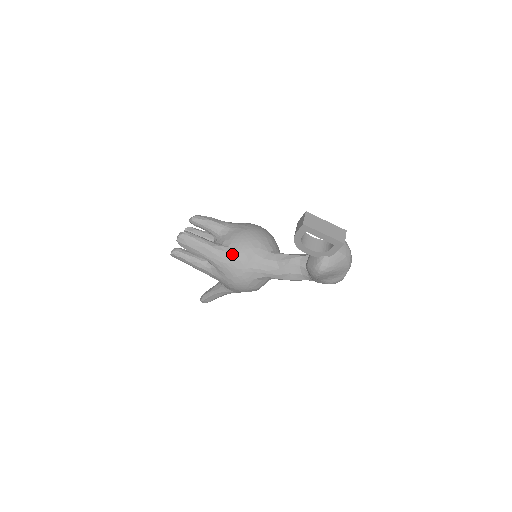
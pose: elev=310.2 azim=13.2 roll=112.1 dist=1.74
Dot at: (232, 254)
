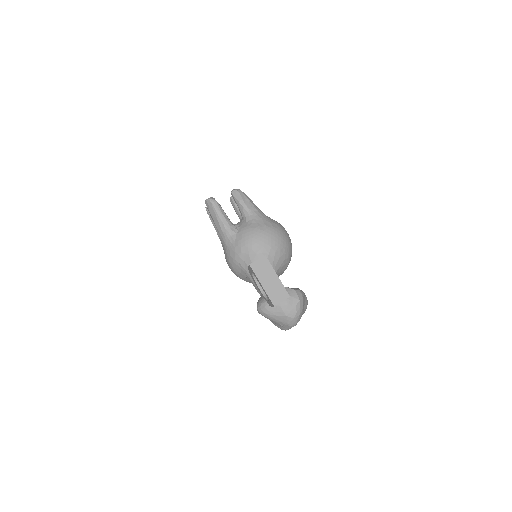
Dot at: (234, 242)
